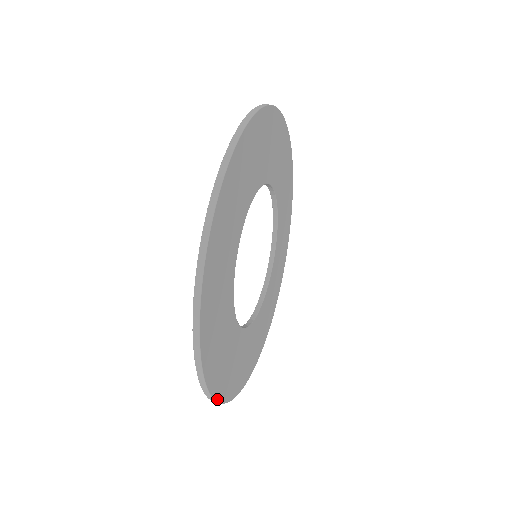
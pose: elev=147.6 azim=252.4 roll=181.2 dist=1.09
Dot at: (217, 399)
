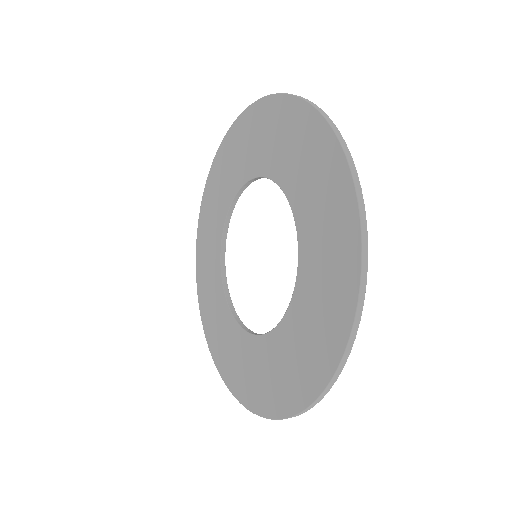
Dot at: (341, 366)
